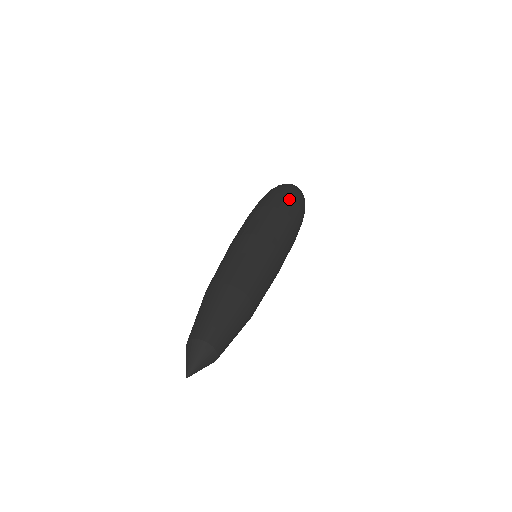
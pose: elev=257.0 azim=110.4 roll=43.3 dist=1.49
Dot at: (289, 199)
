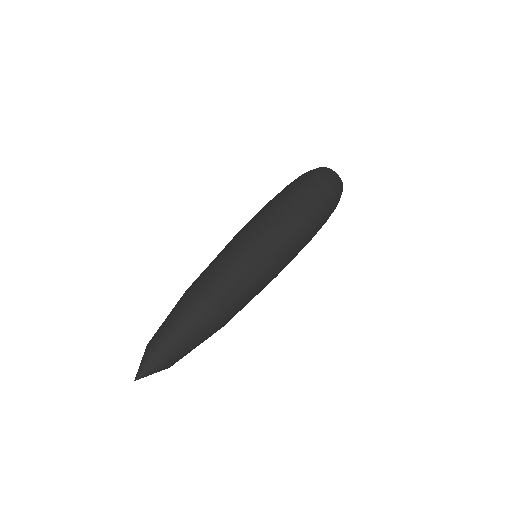
Dot at: (311, 194)
